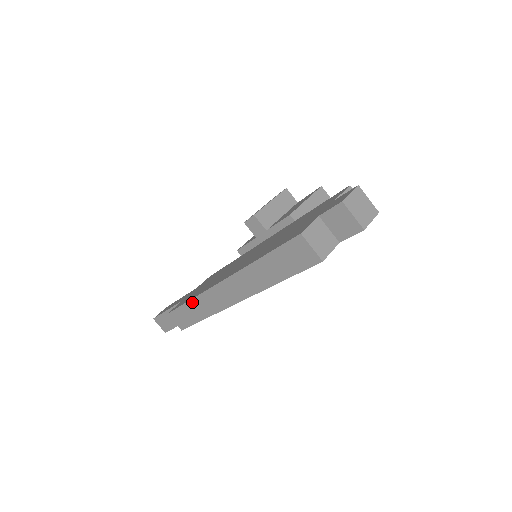
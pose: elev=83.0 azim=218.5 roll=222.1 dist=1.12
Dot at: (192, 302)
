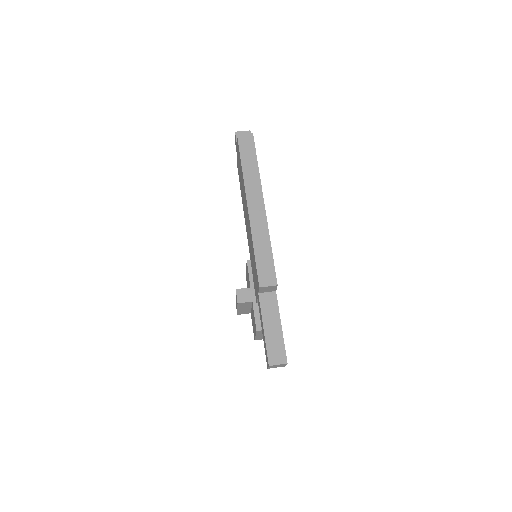
Dot at: (255, 244)
